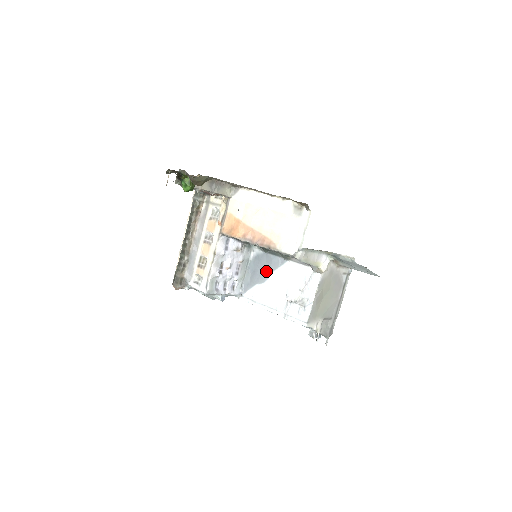
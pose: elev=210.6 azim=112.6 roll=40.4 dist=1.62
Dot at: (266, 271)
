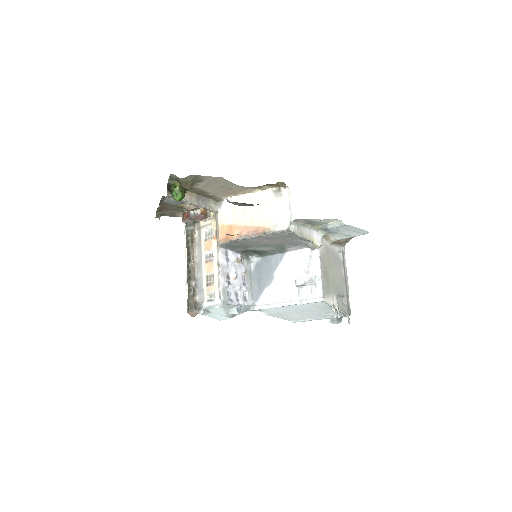
Dot at: (270, 272)
